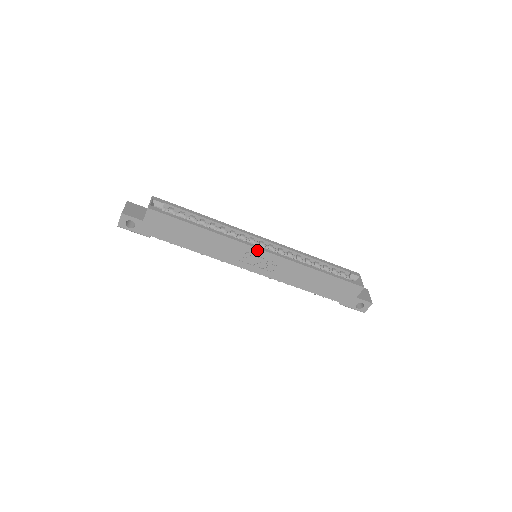
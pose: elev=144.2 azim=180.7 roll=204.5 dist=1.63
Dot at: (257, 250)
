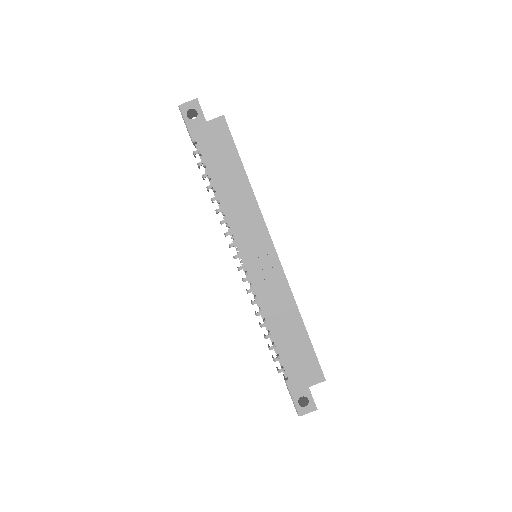
Dot at: (270, 243)
